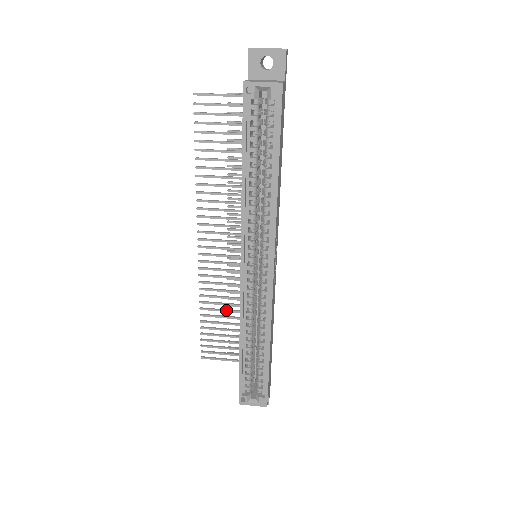
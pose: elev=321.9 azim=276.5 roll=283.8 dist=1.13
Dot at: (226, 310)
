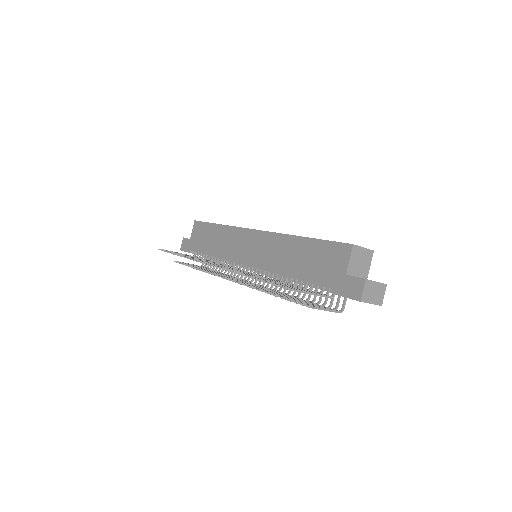
Dot at: occluded
